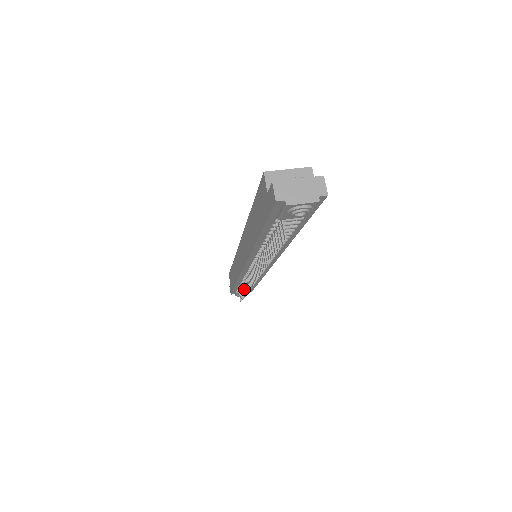
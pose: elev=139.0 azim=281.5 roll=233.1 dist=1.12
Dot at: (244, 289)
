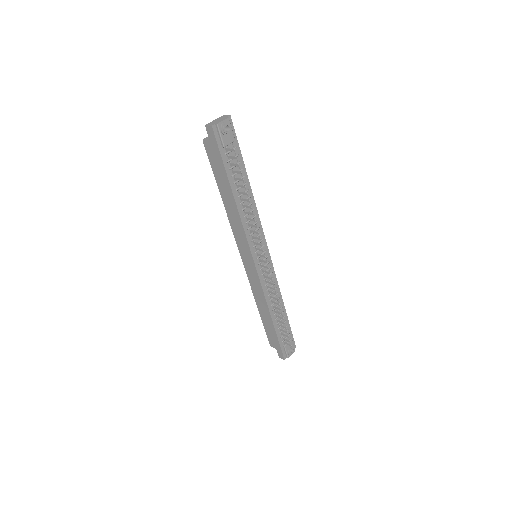
Dot at: (278, 313)
